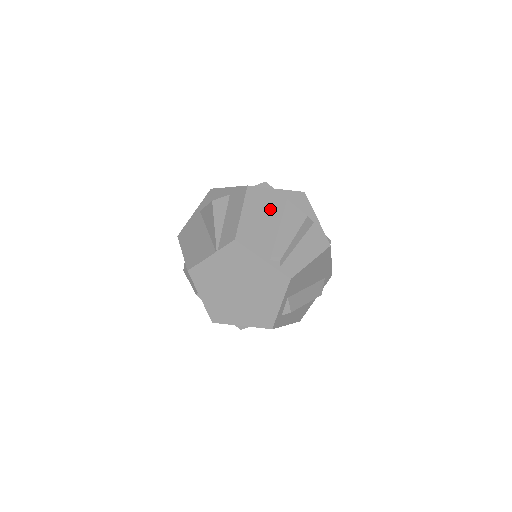
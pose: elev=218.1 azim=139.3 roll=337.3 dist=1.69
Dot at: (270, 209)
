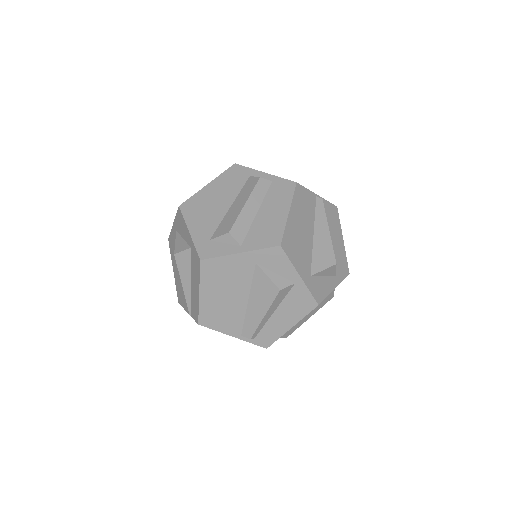
Dot at: (234, 282)
